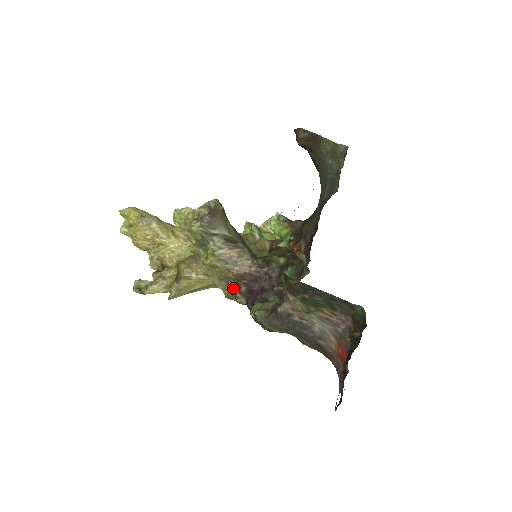
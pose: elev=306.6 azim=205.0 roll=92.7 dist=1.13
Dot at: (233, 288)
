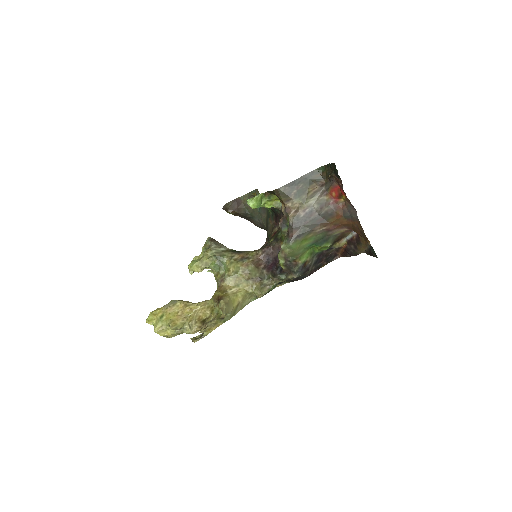
Dot at: (259, 281)
